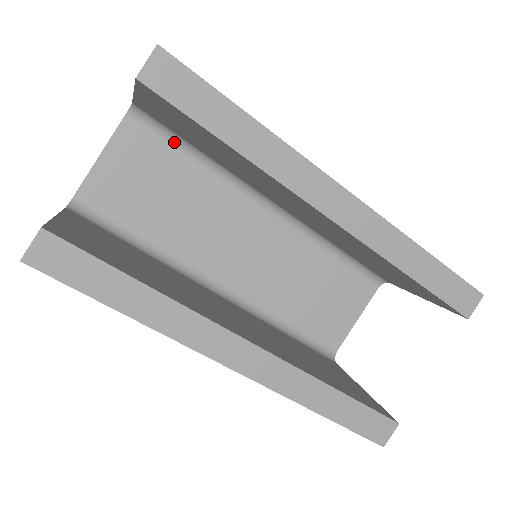
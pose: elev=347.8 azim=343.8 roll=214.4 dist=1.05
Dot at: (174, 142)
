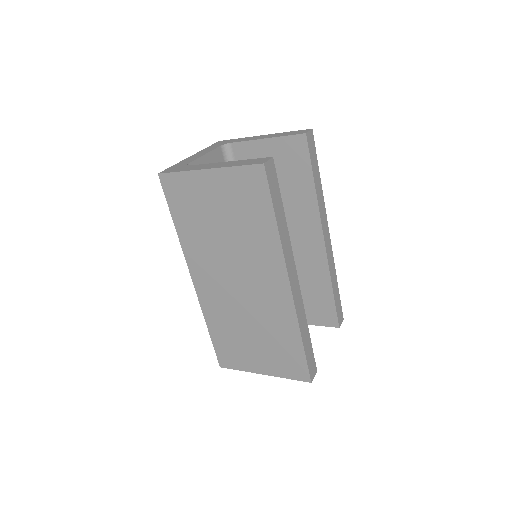
Dot at: occluded
